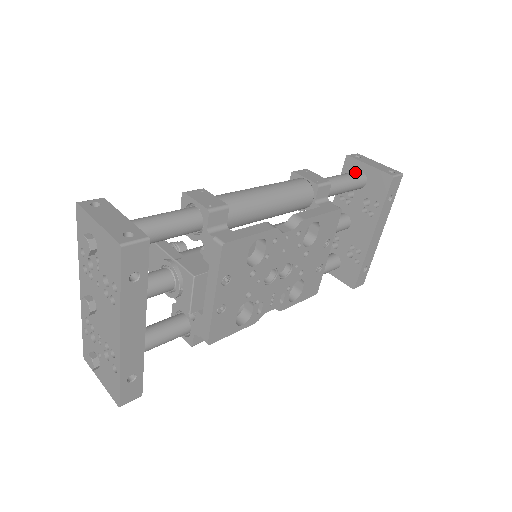
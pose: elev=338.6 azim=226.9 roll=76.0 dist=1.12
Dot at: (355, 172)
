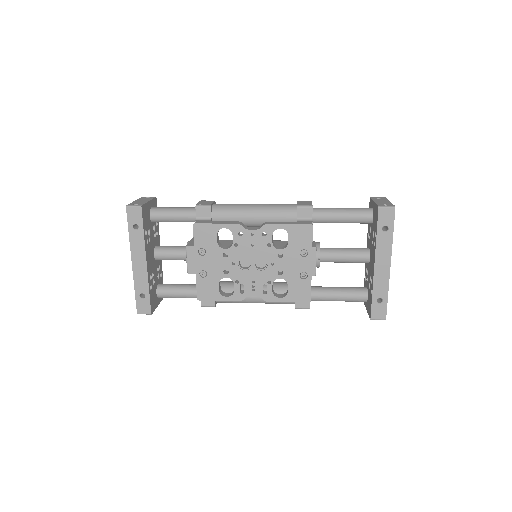
Dot at: (363, 208)
